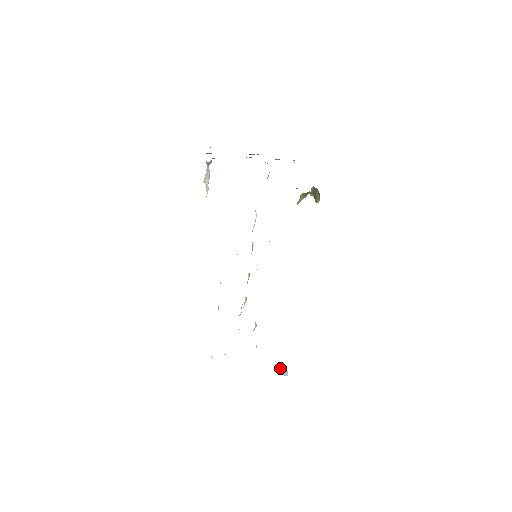
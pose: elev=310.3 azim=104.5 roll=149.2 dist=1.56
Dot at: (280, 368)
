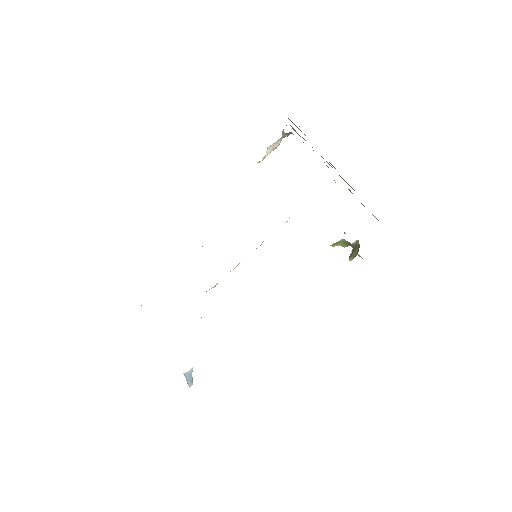
Dot at: (190, 374)
